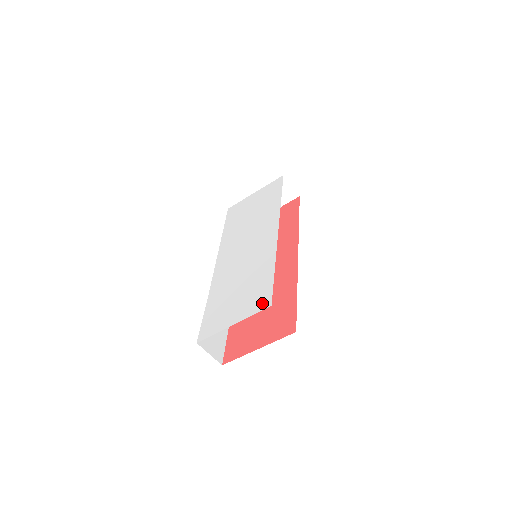
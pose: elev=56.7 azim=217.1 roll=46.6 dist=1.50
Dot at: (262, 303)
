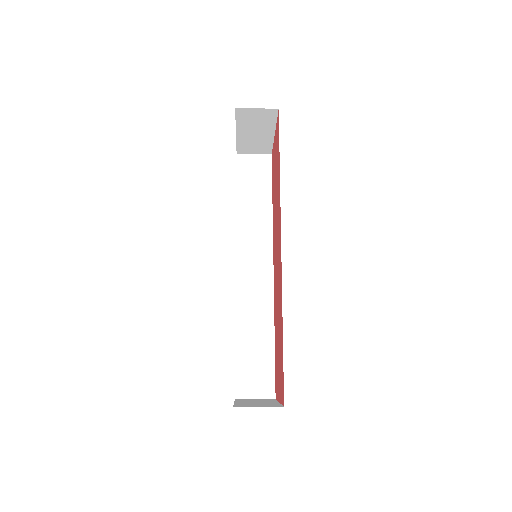
Dot at: occluded
